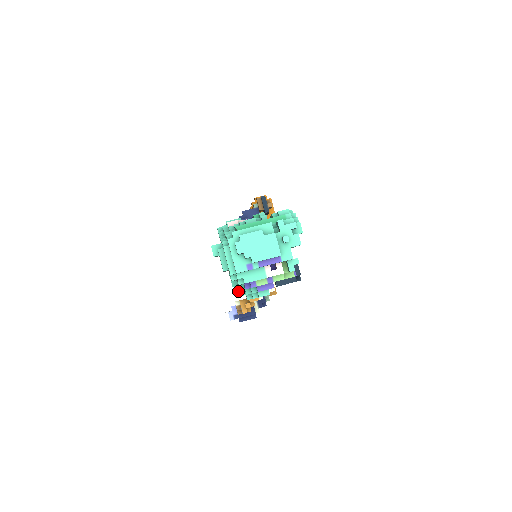
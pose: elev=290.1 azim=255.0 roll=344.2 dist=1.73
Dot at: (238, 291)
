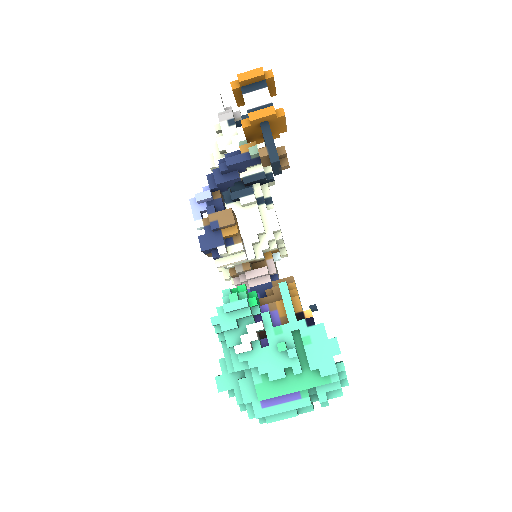
Dot at: occluded
